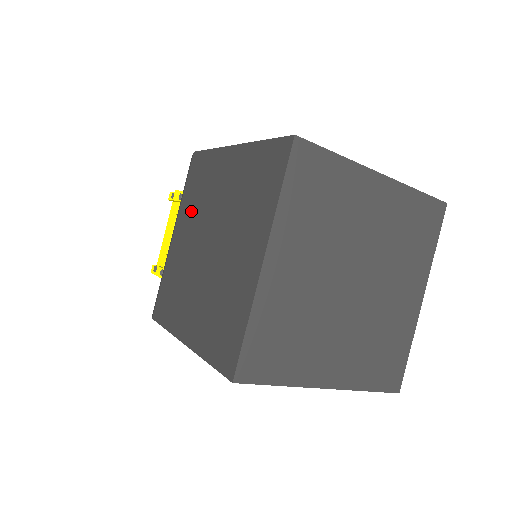
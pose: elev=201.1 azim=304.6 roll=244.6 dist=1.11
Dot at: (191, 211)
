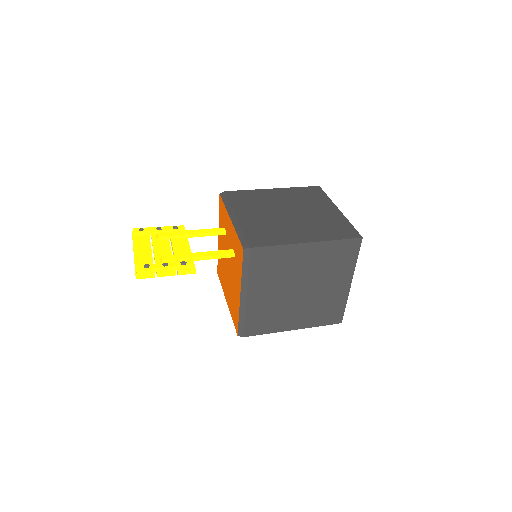
Dot at: (251, 207)
